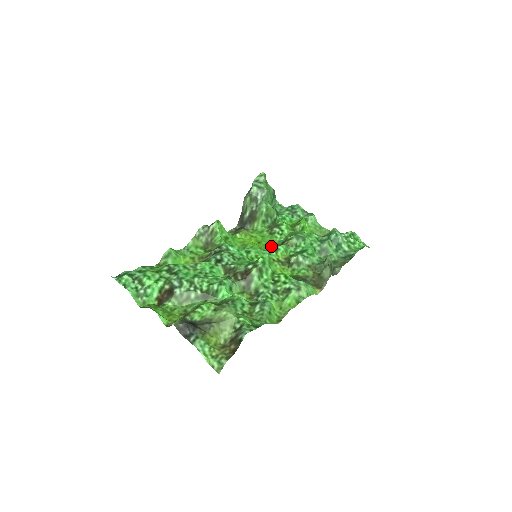
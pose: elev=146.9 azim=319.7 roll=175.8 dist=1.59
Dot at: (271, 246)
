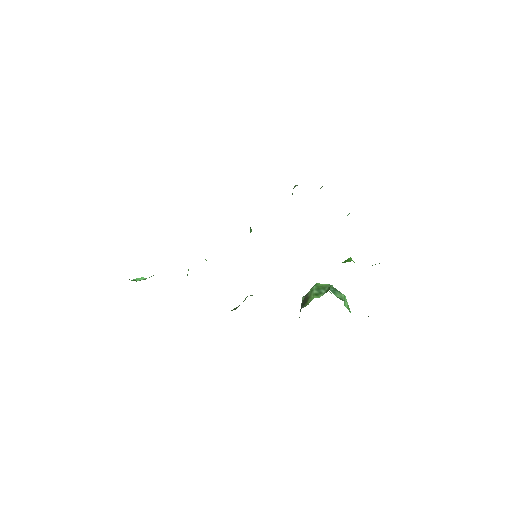
Dot at: occluded
